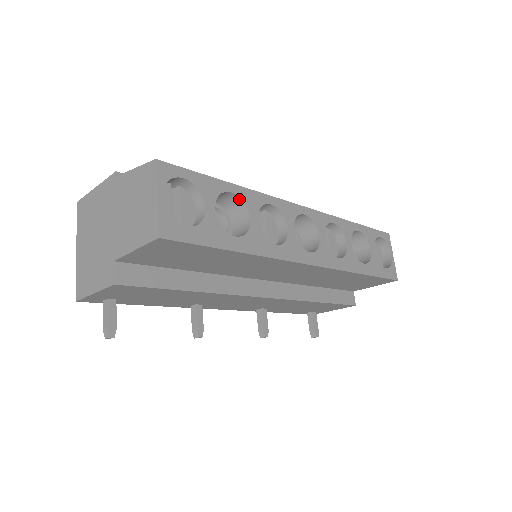
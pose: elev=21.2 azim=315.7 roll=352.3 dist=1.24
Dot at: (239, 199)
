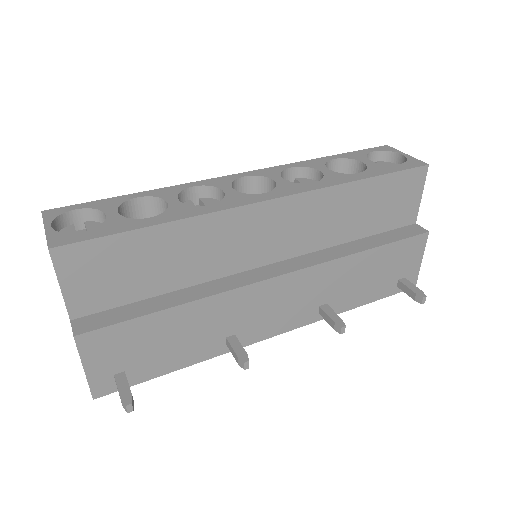
Dot at: (151, 198)
